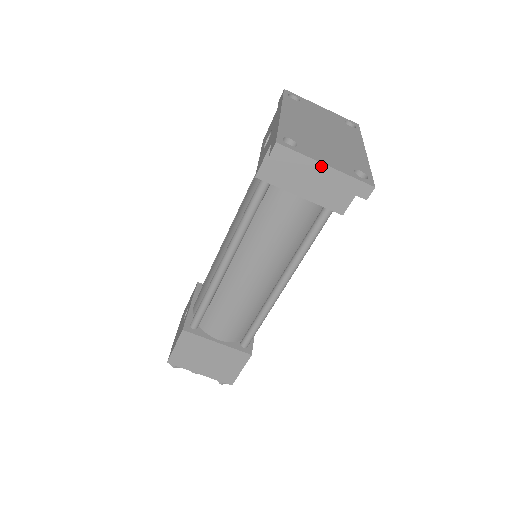
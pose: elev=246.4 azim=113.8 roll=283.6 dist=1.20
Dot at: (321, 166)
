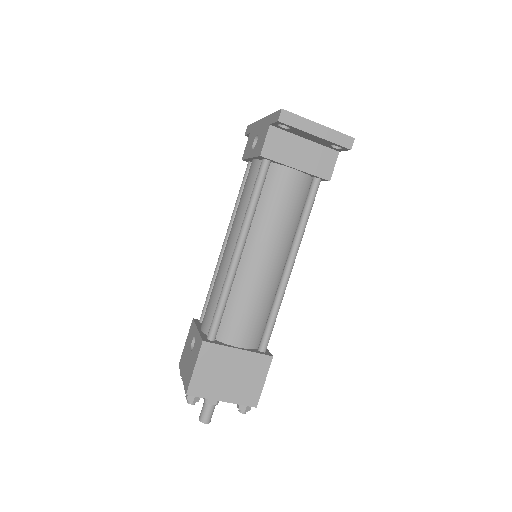
Dot at: (316, 125)
